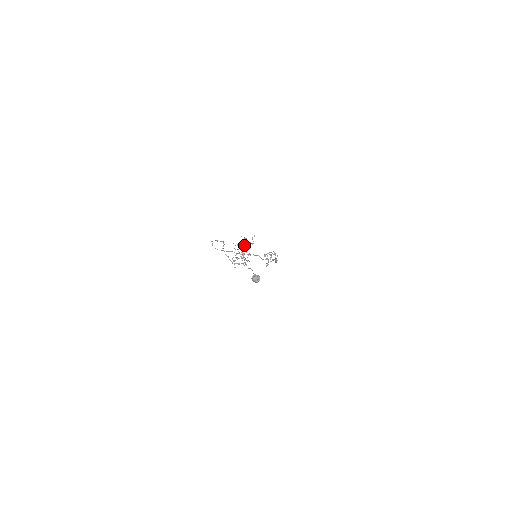
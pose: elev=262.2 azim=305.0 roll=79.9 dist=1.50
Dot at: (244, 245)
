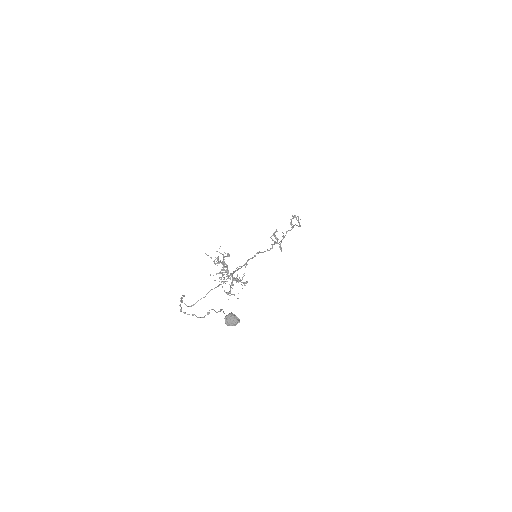
Dot at: (223, 265)
